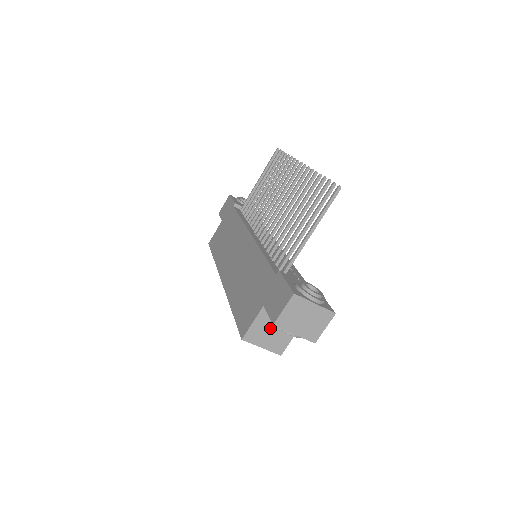
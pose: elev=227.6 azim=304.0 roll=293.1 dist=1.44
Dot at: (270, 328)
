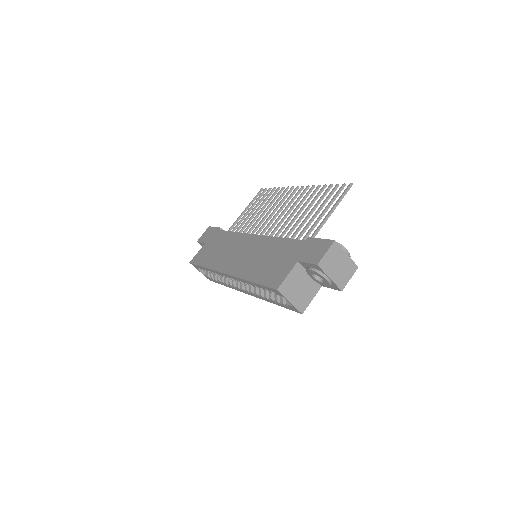
Dot at: (299, 284)
